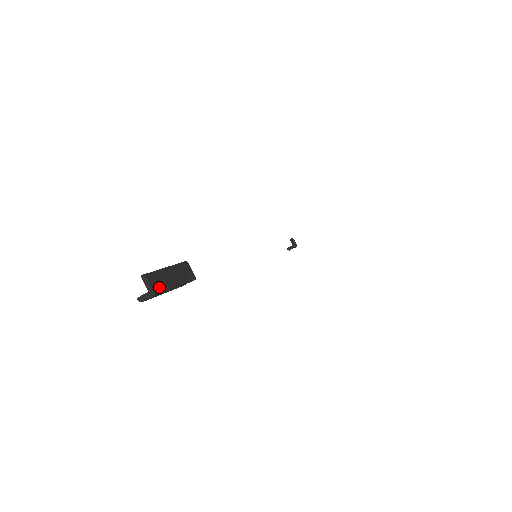
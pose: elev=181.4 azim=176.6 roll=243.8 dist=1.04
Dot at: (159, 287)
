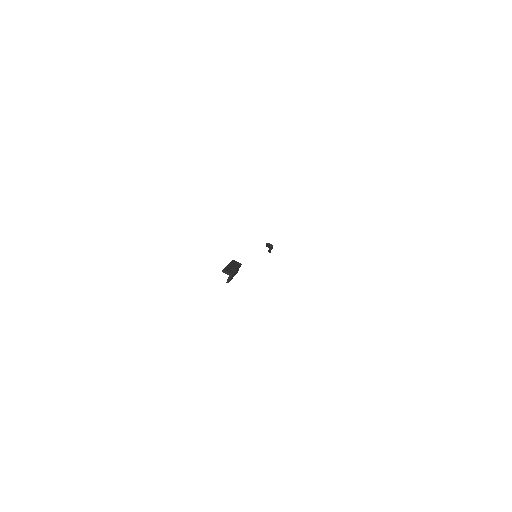
Dot at: (231, 272)
